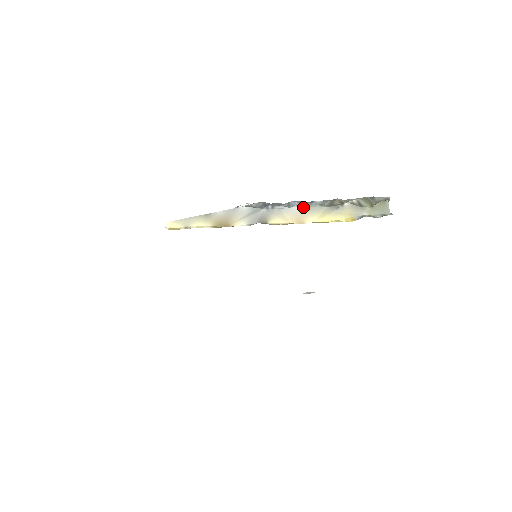
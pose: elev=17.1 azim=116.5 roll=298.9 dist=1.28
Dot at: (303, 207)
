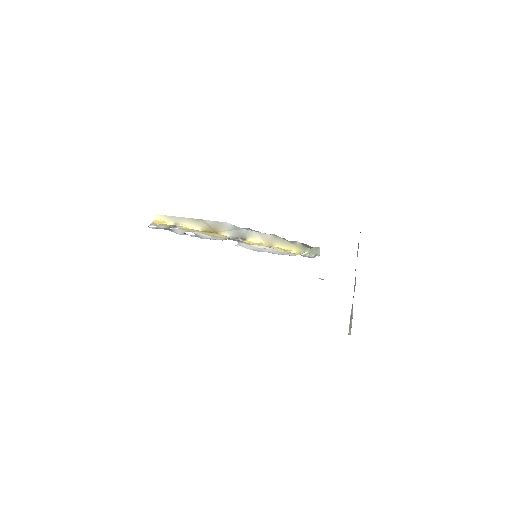
Dot at: (273, 236)
